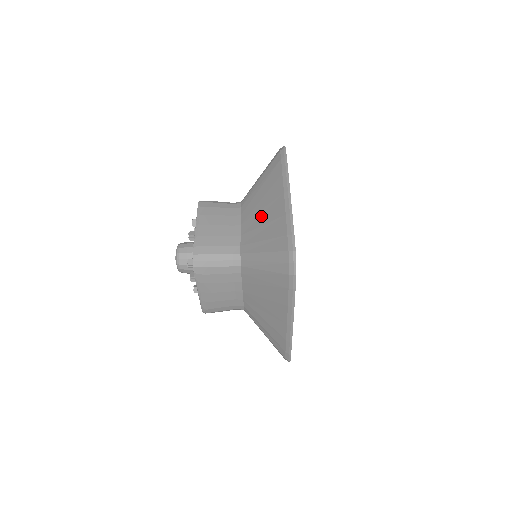
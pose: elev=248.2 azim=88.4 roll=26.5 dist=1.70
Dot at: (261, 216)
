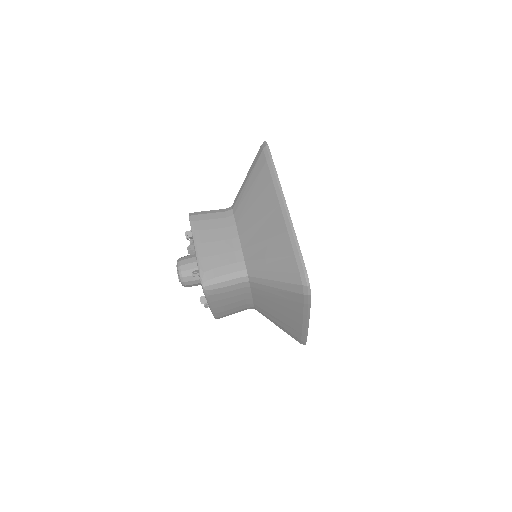
Dot at: occluded
